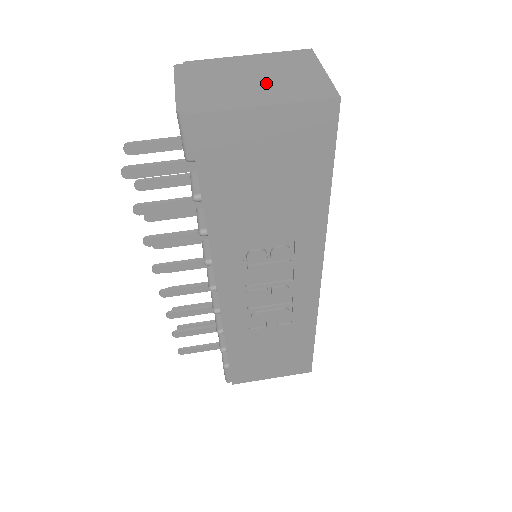
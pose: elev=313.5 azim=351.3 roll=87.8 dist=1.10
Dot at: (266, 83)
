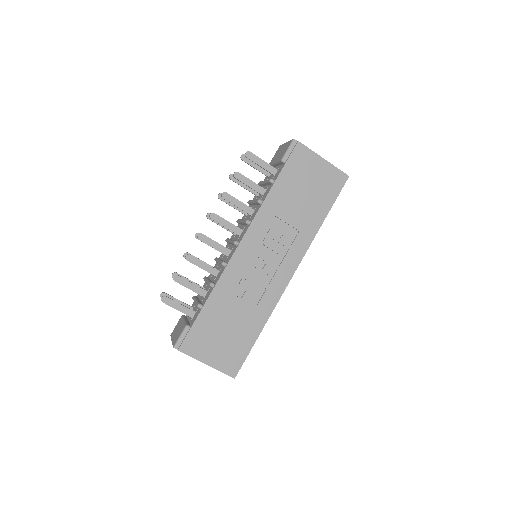
Dot at: occluded
